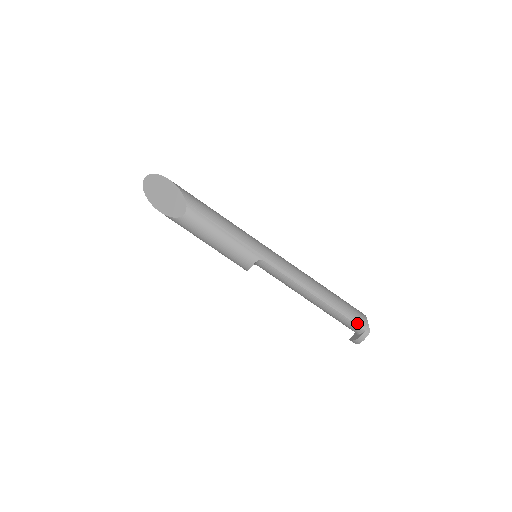
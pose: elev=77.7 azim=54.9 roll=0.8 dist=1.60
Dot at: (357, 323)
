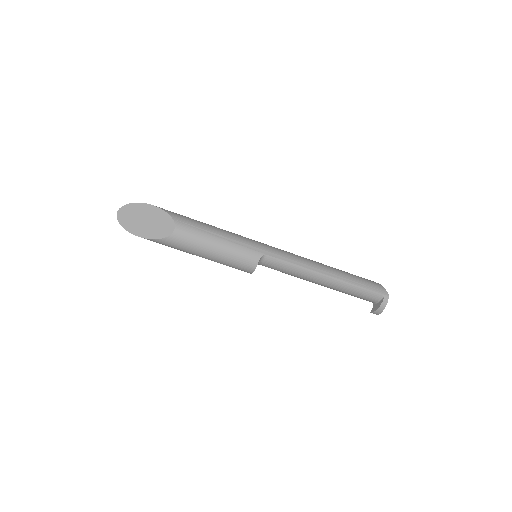
Dot at: (374, 290)
